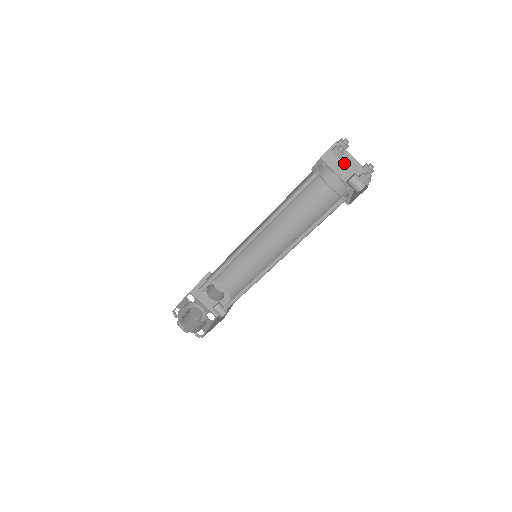
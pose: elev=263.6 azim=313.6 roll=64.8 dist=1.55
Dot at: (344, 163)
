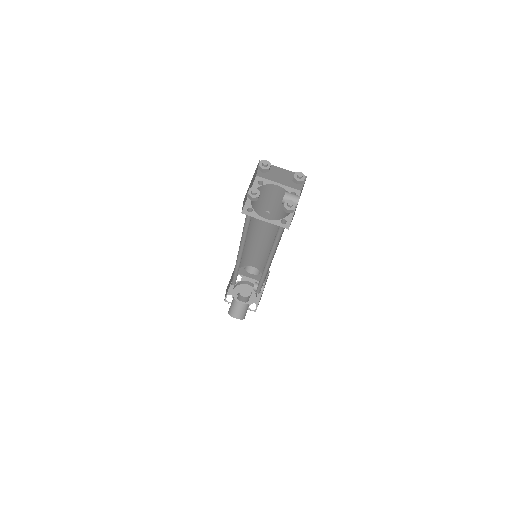
Dot at: (278, 174)
